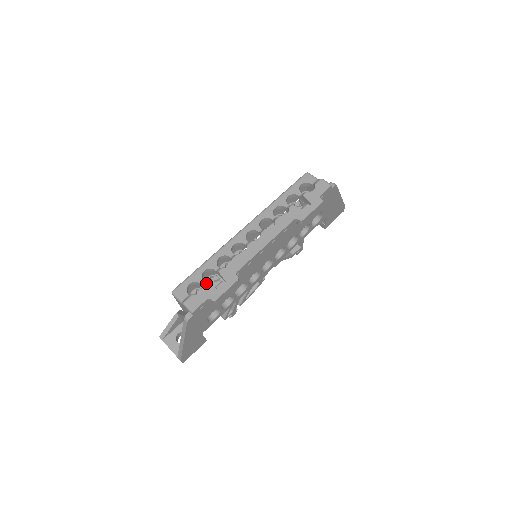
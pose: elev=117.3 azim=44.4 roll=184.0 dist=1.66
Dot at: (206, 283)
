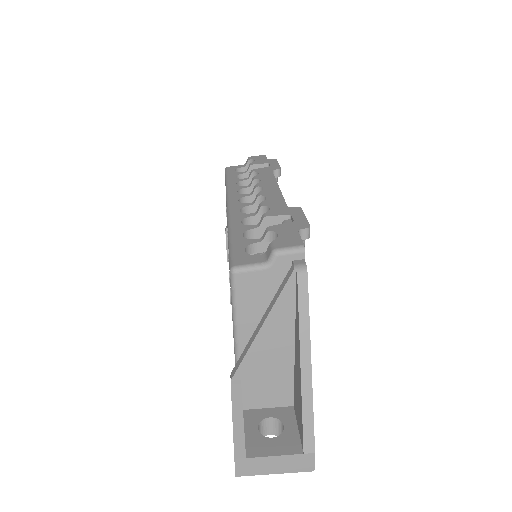
Dot at: (270, 227)
